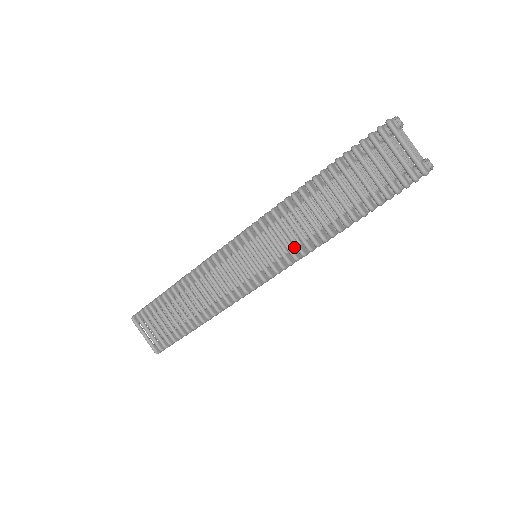
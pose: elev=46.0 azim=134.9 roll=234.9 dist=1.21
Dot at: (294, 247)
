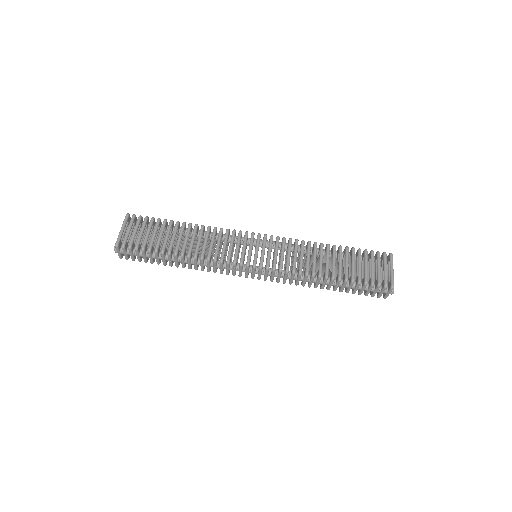
Dot at: occluded
